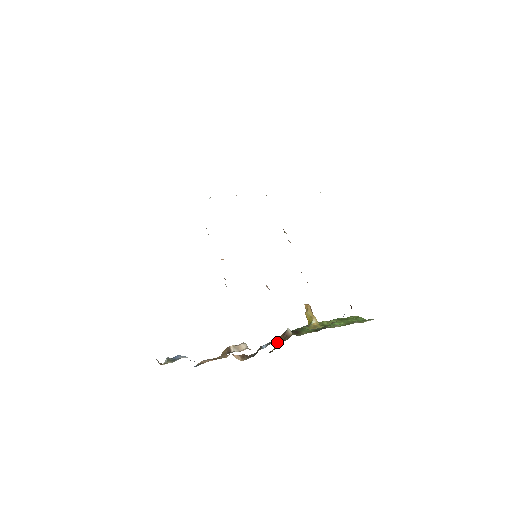
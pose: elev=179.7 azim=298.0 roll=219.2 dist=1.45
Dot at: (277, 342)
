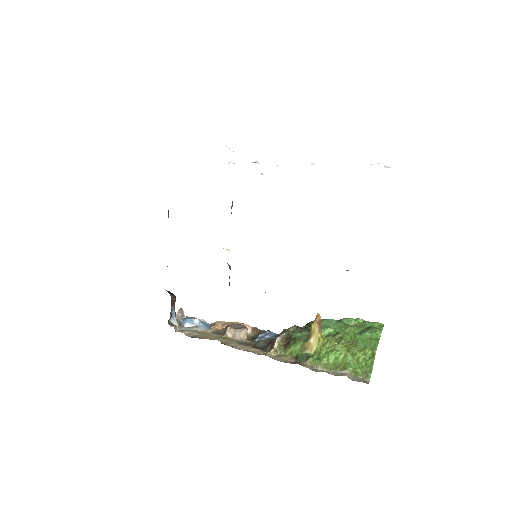
Dot at: (275, 338)
